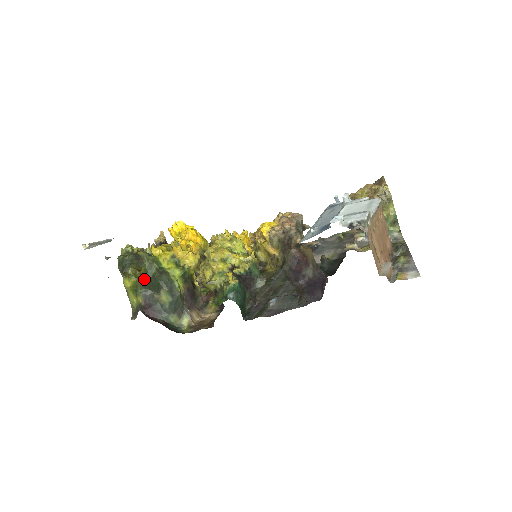
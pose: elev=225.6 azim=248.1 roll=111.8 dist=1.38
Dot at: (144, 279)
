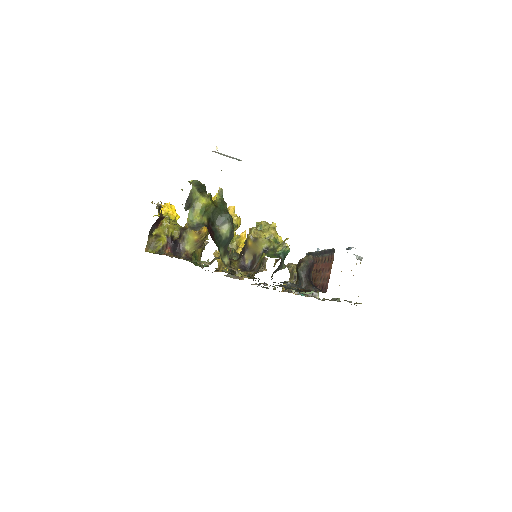
Dot at: (217, 207)
